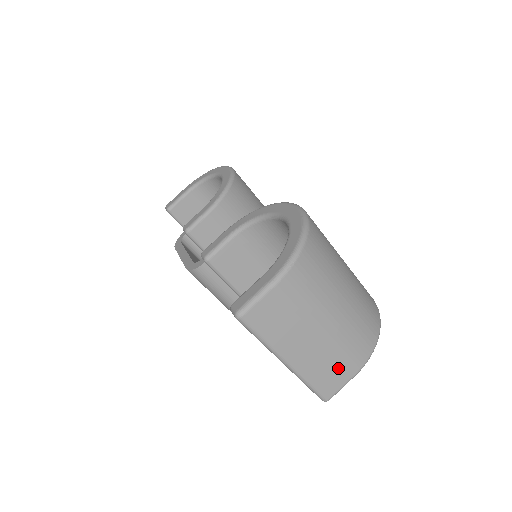
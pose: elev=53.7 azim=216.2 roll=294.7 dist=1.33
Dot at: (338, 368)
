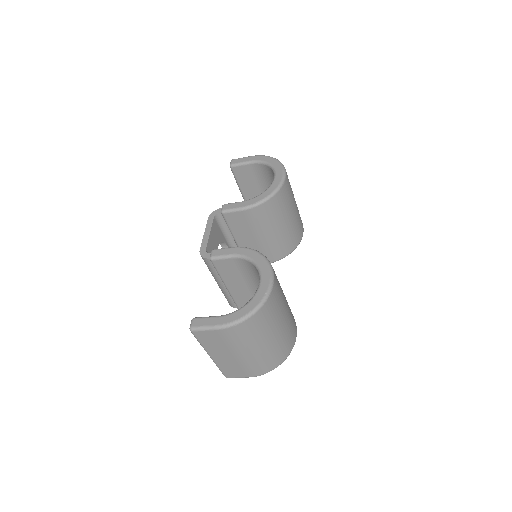
Dot at: (240, 371)
